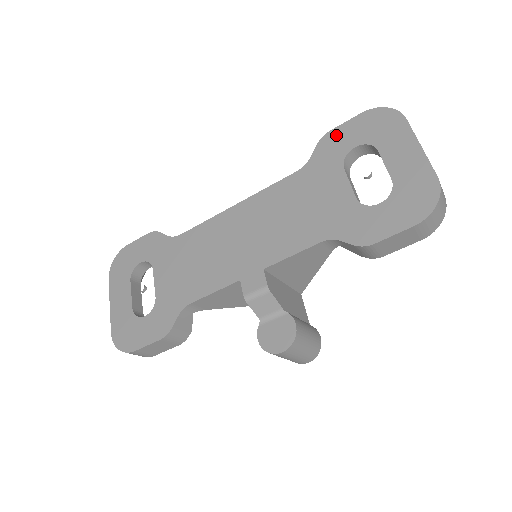
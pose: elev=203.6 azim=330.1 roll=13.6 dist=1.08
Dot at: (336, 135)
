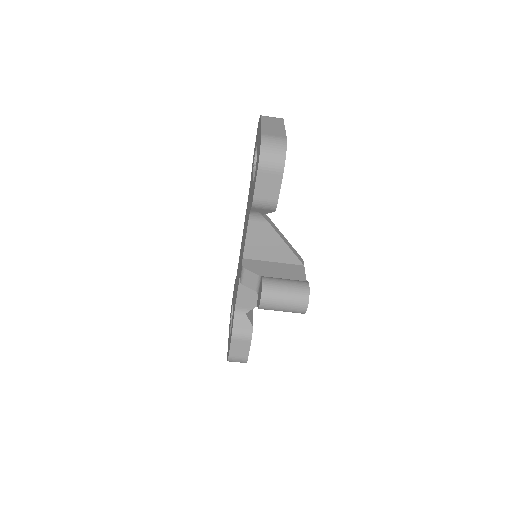
Dot at: occluded
